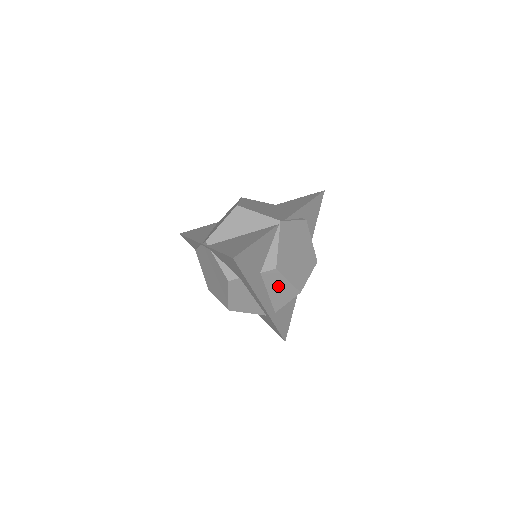
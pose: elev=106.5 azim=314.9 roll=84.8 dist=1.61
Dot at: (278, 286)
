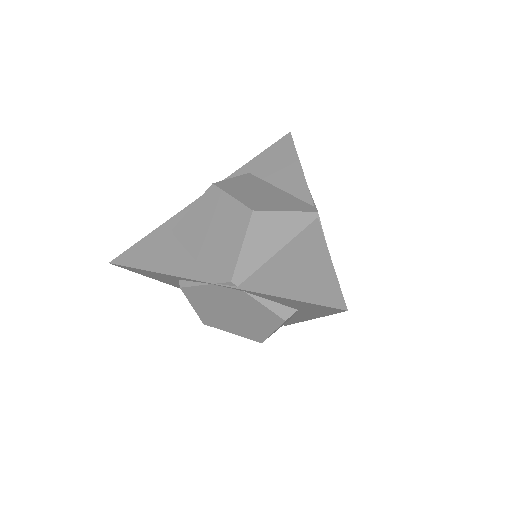
Dot at: occluded
